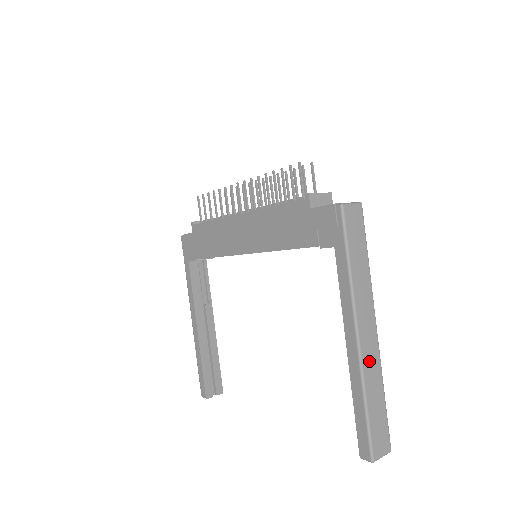
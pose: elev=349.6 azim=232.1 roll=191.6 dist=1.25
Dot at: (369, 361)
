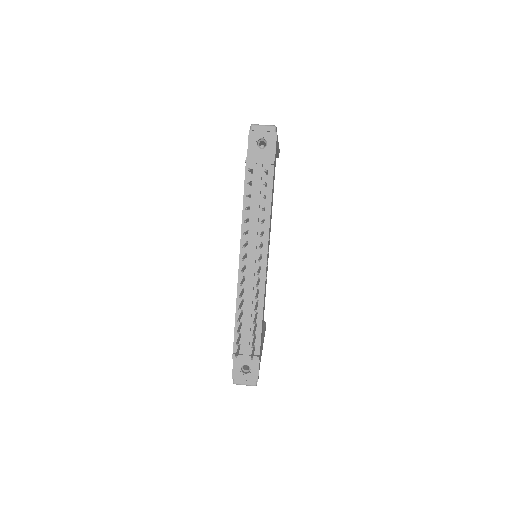
Dot at: occluded
